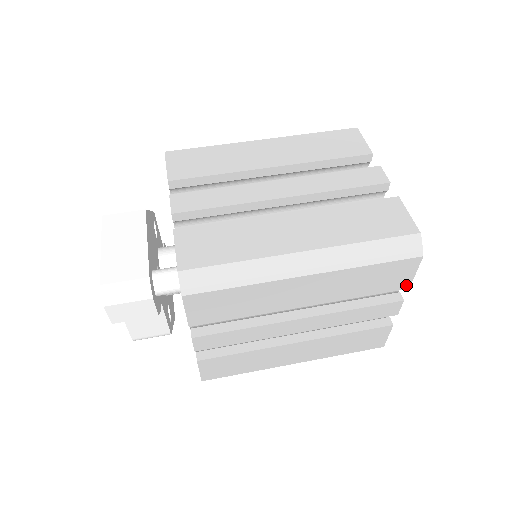
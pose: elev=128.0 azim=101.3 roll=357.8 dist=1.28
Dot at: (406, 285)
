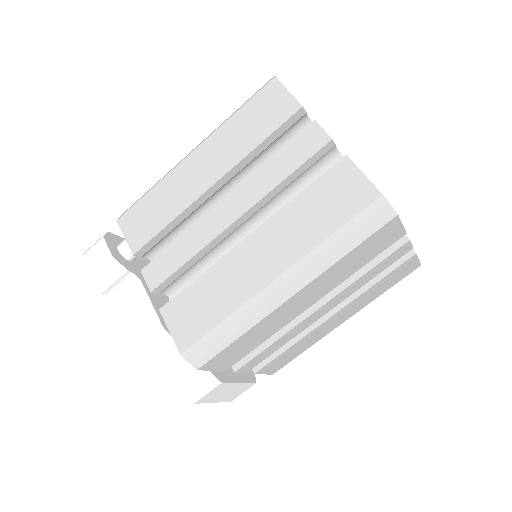
Dot at: occluded
